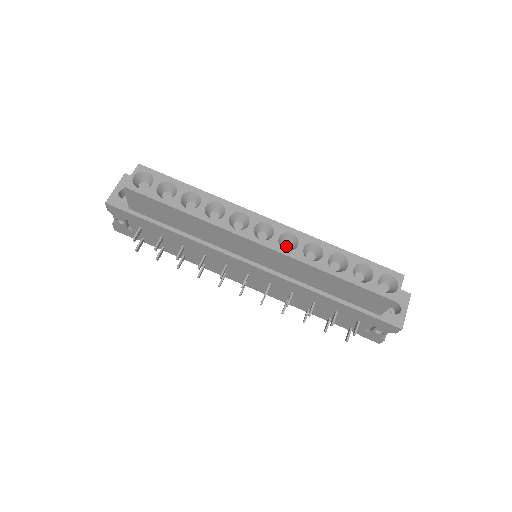
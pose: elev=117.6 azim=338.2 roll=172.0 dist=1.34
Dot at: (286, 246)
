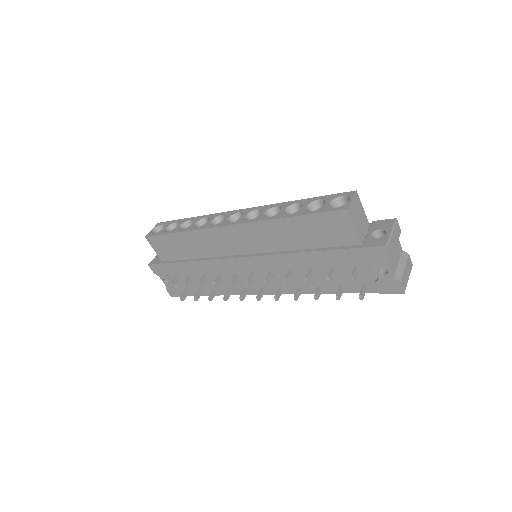
Dot at: occluded
